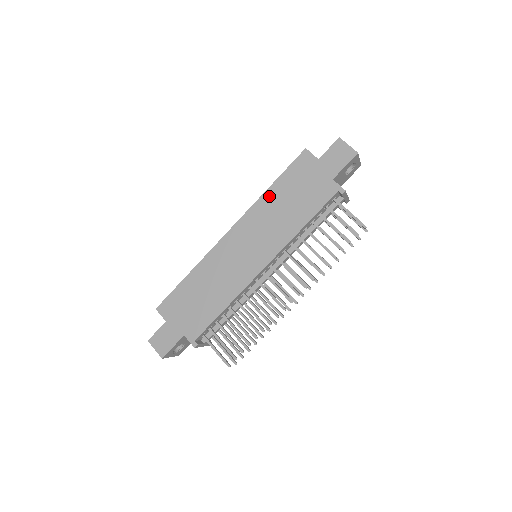
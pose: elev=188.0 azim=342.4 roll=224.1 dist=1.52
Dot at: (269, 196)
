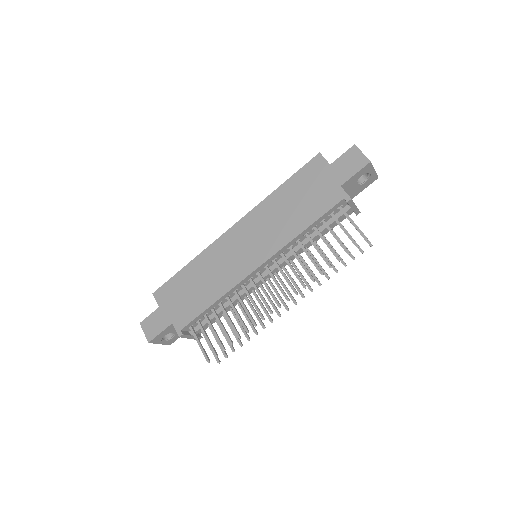
Dot at: (276, 196)
